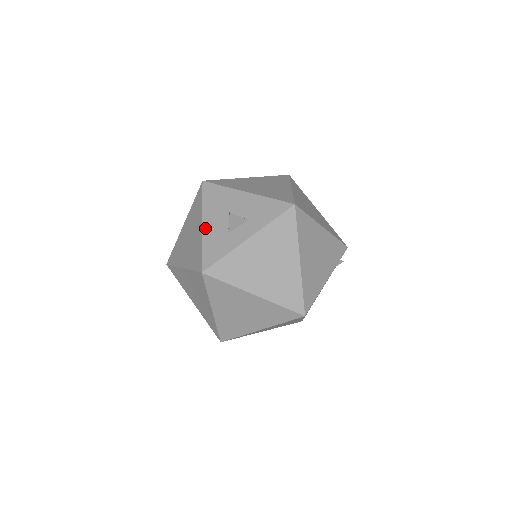
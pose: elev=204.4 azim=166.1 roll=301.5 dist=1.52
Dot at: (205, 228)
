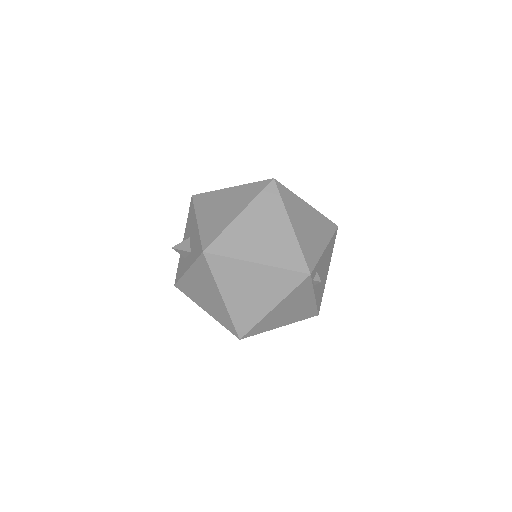
Dot at: occluded
